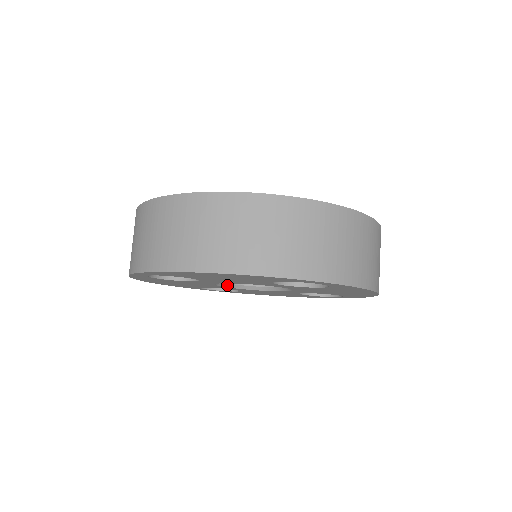
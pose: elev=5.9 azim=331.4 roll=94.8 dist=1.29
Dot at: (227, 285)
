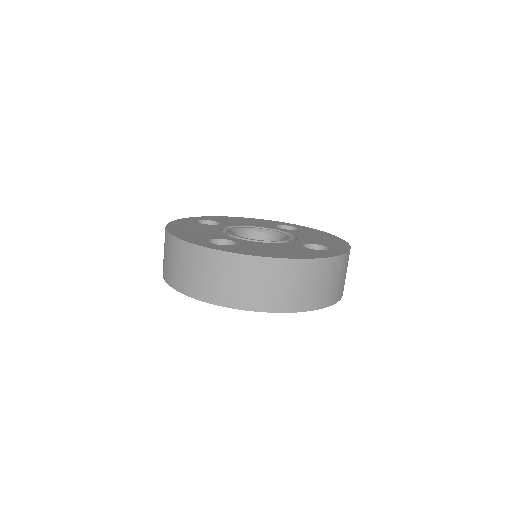
Dot at: occluded
